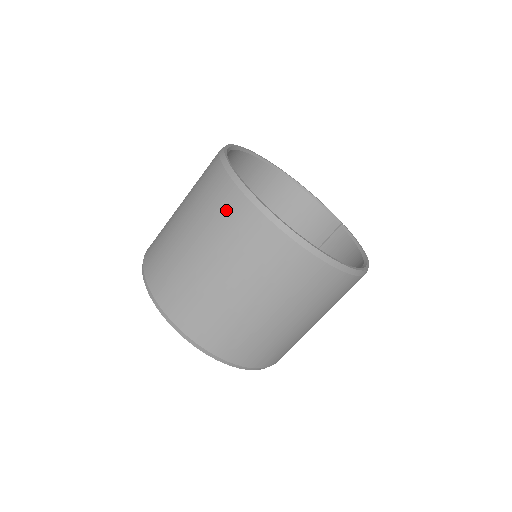
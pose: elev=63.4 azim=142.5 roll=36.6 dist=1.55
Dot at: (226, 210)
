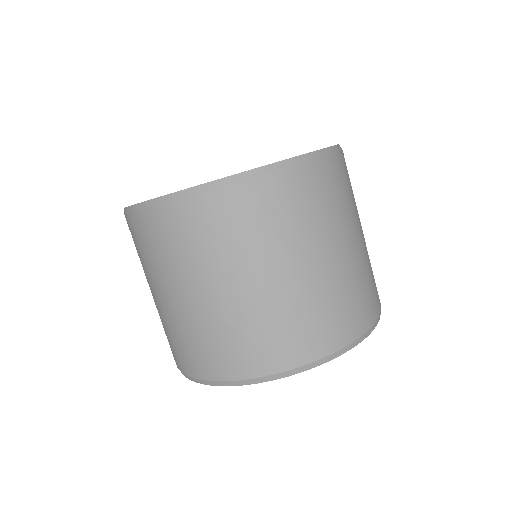
Dot at: (197, 228)
